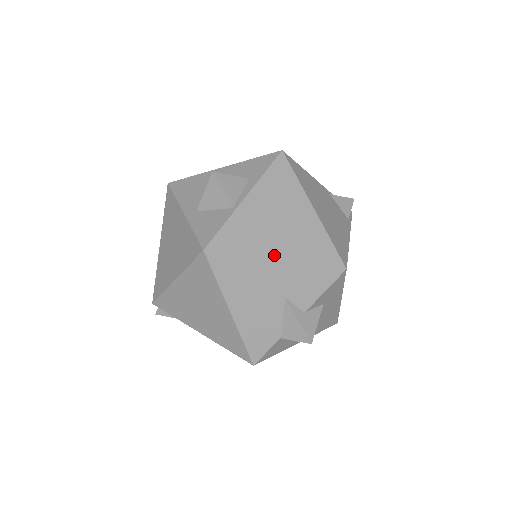
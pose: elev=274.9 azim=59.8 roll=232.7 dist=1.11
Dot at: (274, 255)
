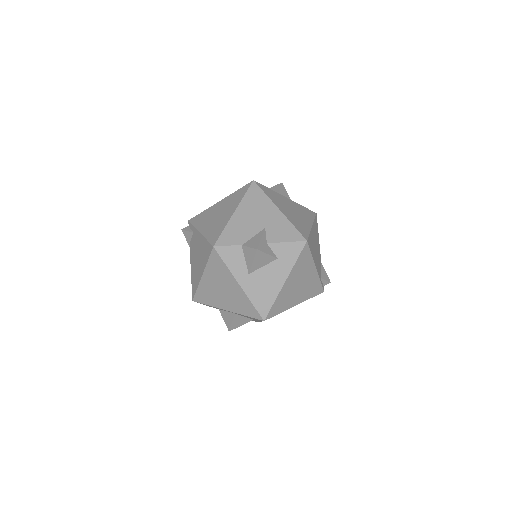
Dot at: (280, 208)
